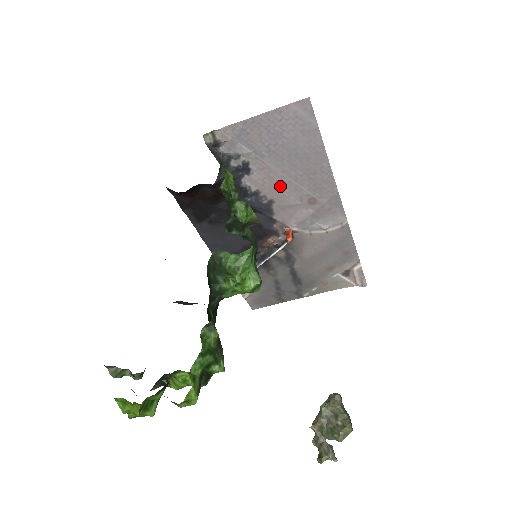
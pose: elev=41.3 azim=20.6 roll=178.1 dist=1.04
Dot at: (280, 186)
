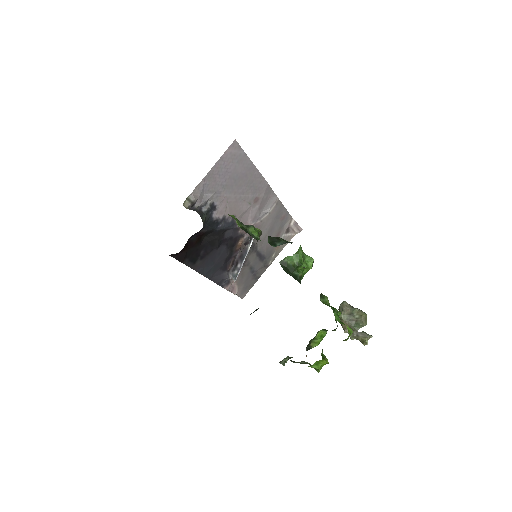
Dot at: (236, 204)
